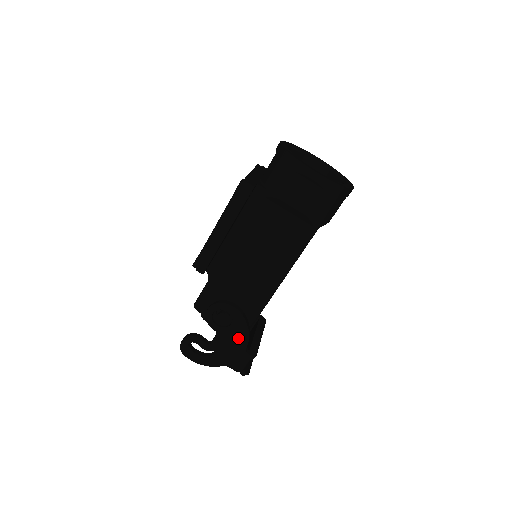
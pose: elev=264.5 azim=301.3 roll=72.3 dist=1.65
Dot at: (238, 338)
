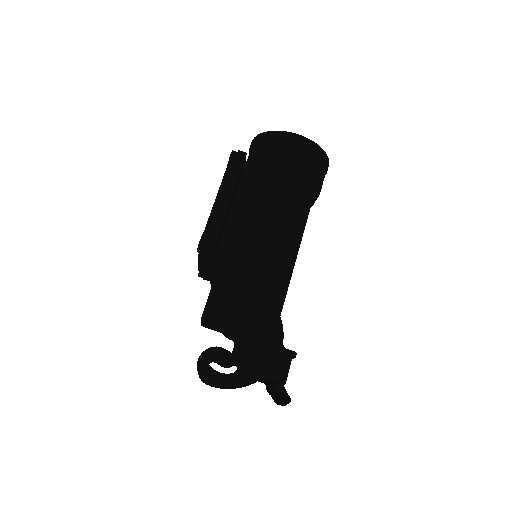
Dot at: (270, 330)
